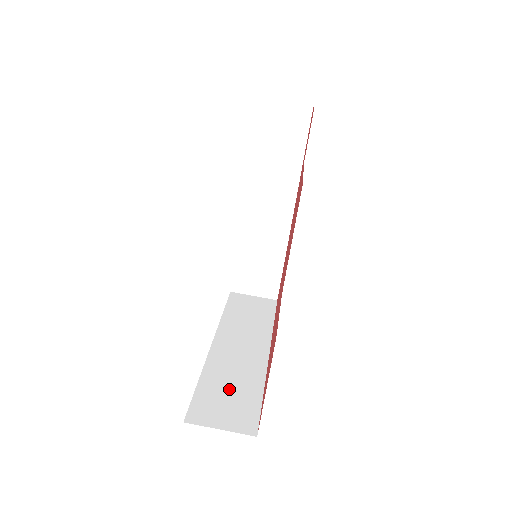
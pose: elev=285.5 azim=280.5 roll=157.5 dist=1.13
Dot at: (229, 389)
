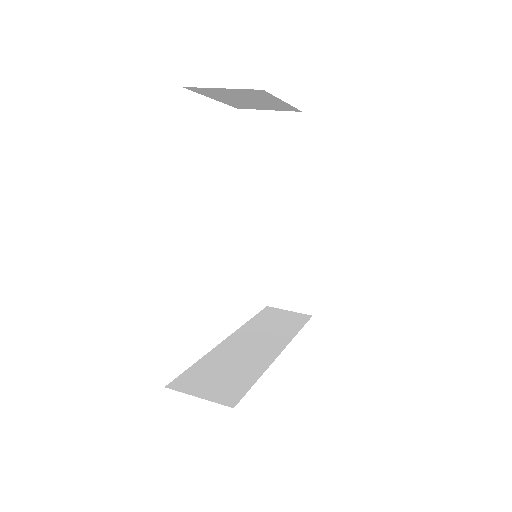
Dot at: occluded
